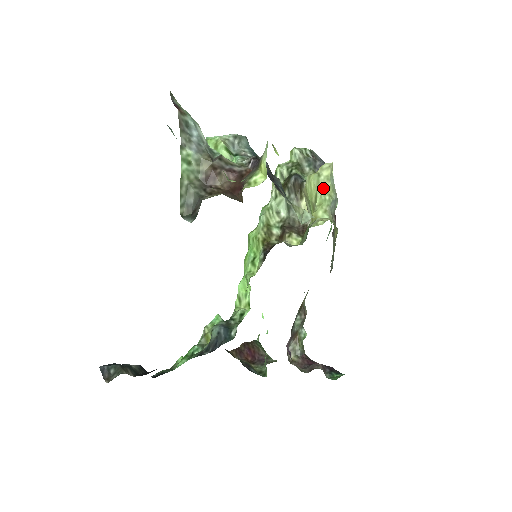
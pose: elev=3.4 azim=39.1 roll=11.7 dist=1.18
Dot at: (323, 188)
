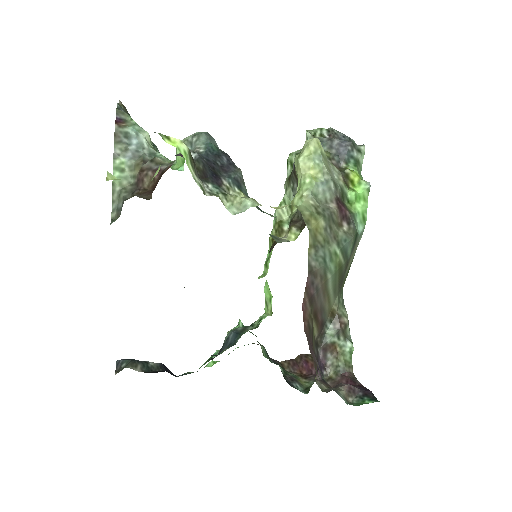
Dot at: (303, 170)
